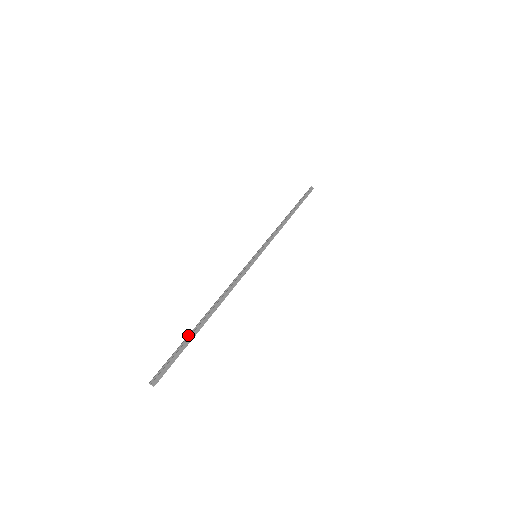
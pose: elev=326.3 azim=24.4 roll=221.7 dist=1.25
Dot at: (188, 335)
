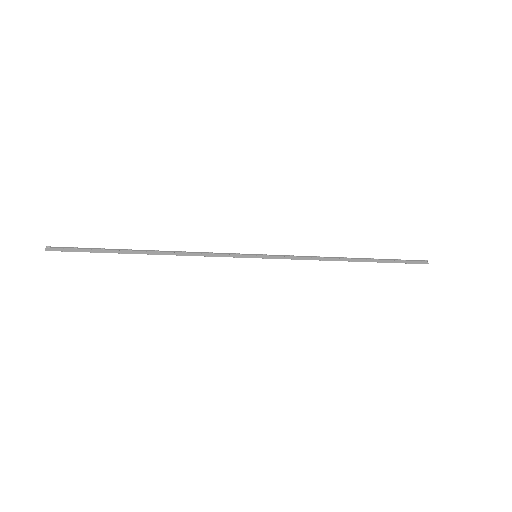
Dot at: occluded
